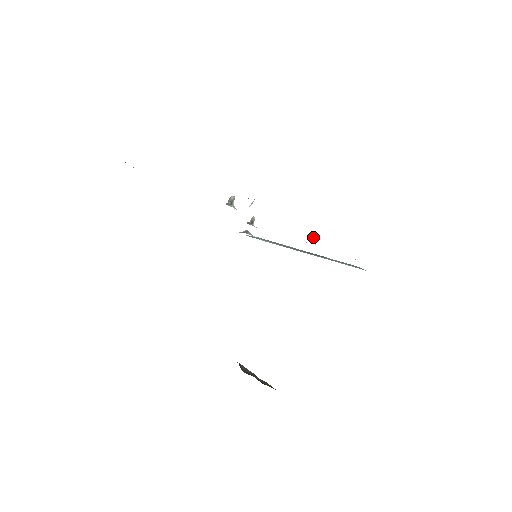
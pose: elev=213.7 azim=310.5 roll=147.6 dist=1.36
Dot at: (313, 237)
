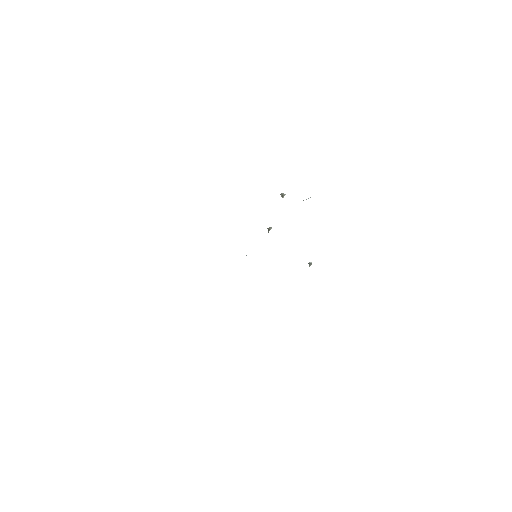
Dot at: (310, 263)
